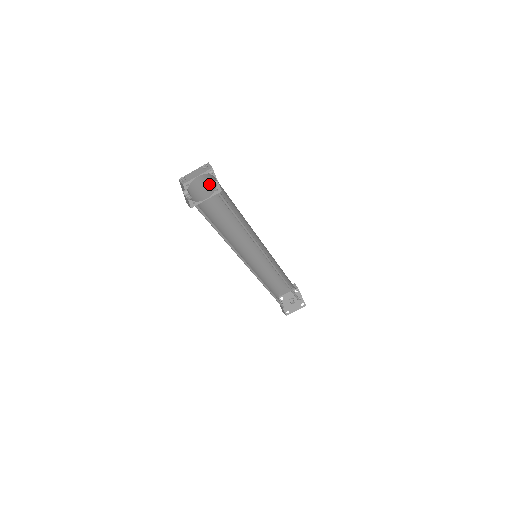
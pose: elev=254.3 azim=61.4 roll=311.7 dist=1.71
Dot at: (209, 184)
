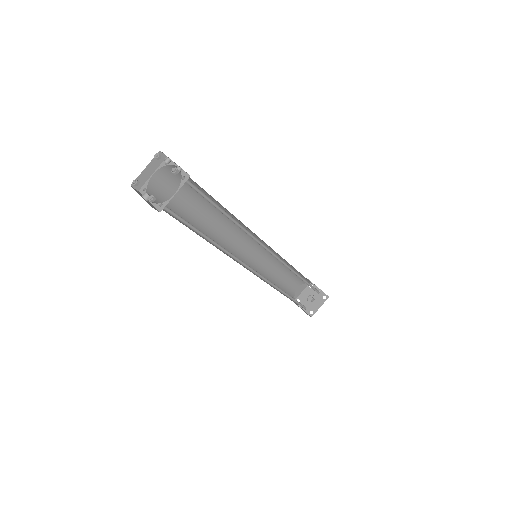
Dot at: occluded
